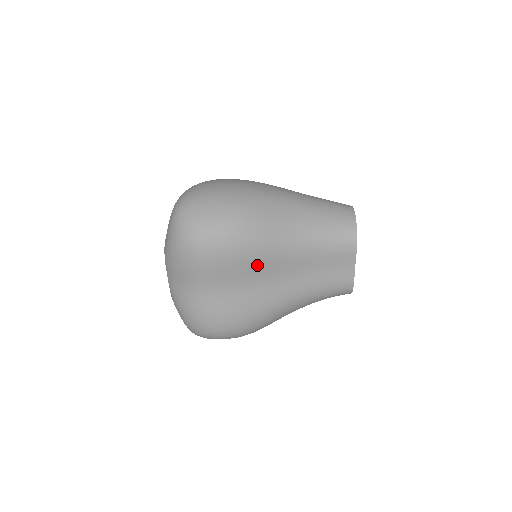
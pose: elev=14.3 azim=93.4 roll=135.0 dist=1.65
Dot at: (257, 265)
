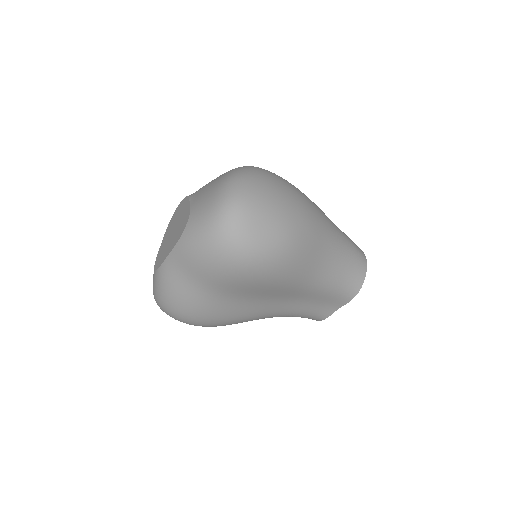
Dot at: (271, 290)
